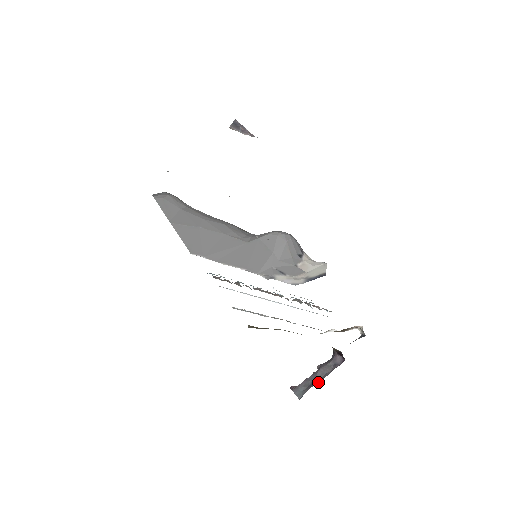
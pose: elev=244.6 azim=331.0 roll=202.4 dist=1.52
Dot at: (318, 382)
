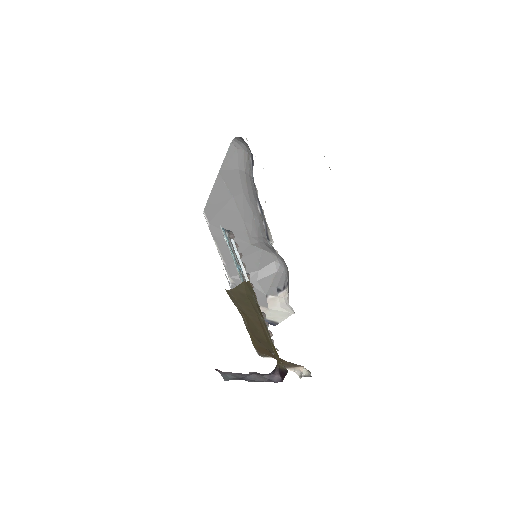
Dot at: (249, 381)
